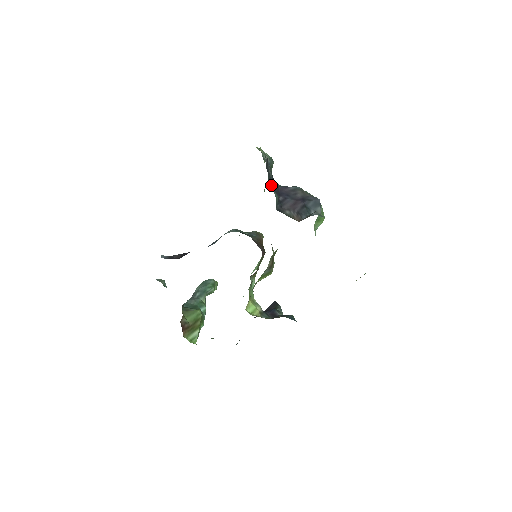
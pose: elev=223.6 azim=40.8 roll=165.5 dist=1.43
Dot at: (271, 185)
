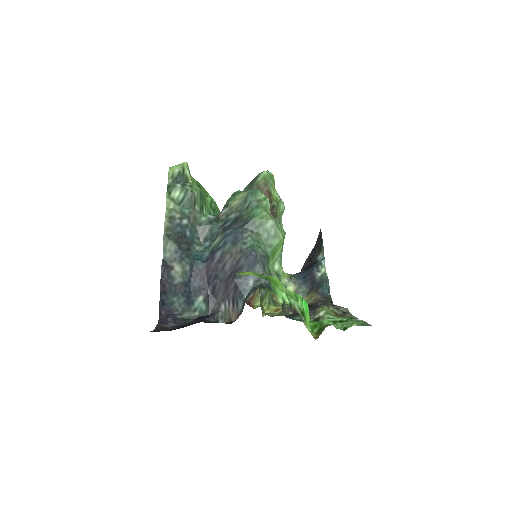
Dot at: (191, 287)
